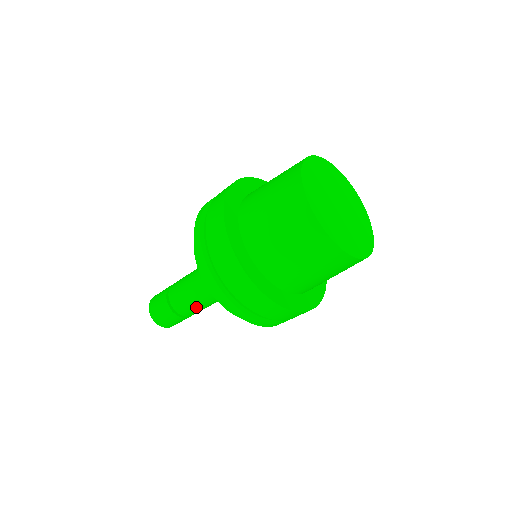
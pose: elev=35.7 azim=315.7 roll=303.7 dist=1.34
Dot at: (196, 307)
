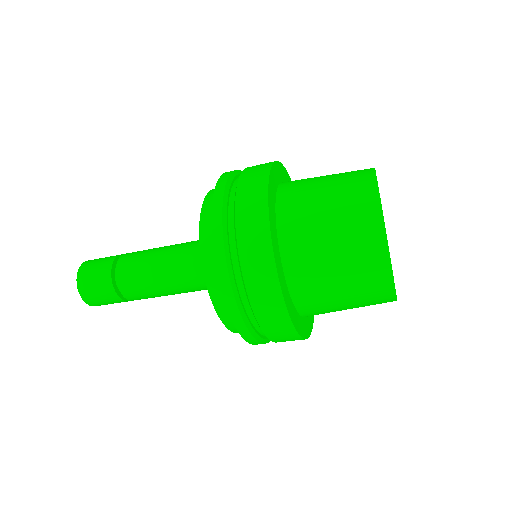
Dot at: (156, 296)
